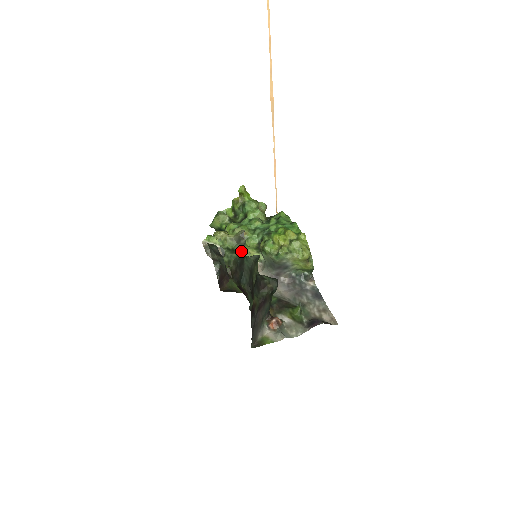
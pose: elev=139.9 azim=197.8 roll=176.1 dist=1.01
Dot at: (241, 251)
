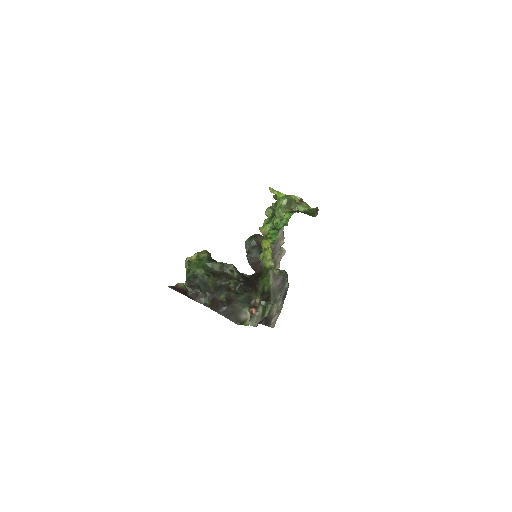
Dot at: (191, 272)
